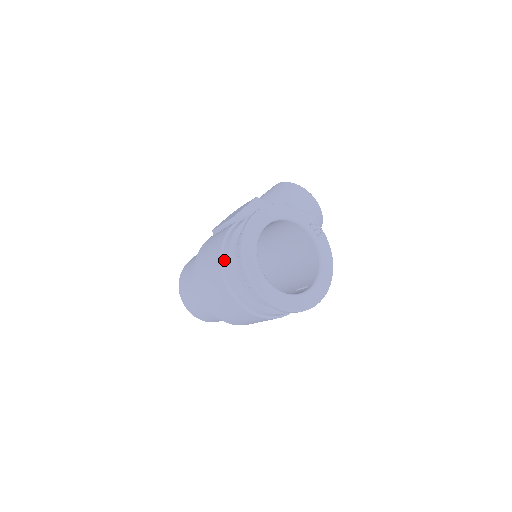
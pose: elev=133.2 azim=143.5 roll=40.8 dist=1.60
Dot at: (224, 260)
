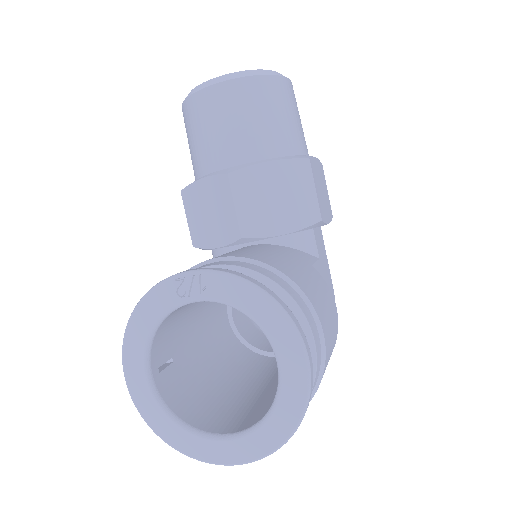
Dot at: occluded
